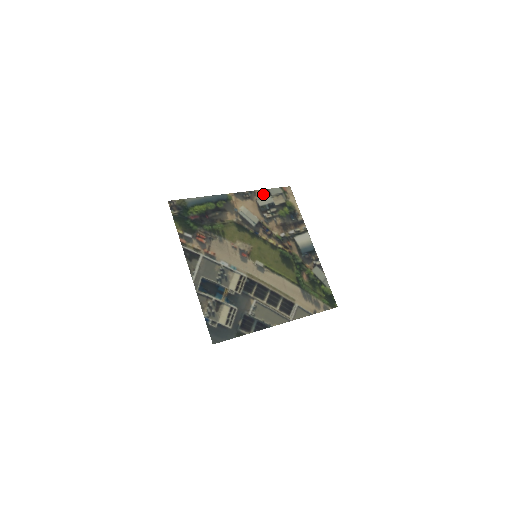
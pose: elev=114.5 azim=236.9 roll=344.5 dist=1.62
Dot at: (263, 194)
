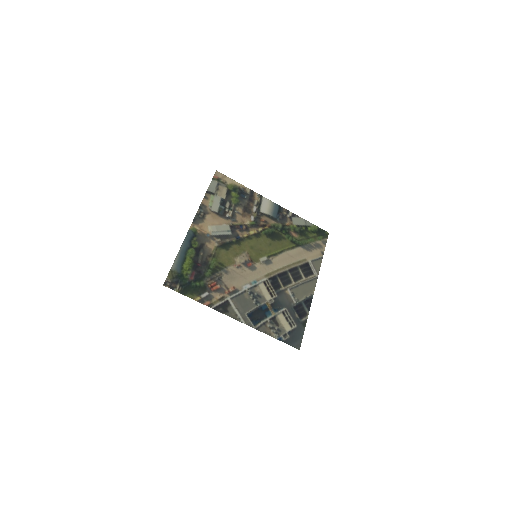
Dot at: (209, 199)
